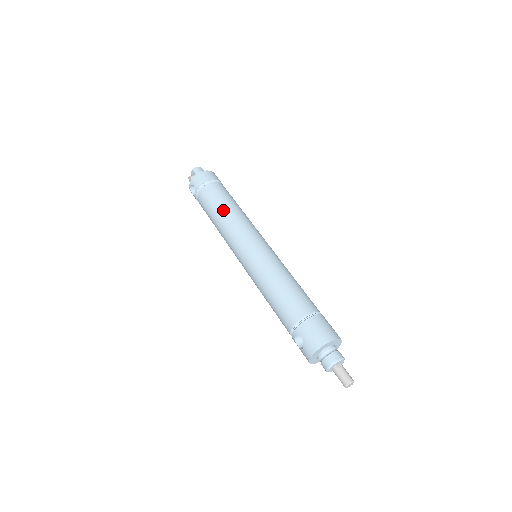
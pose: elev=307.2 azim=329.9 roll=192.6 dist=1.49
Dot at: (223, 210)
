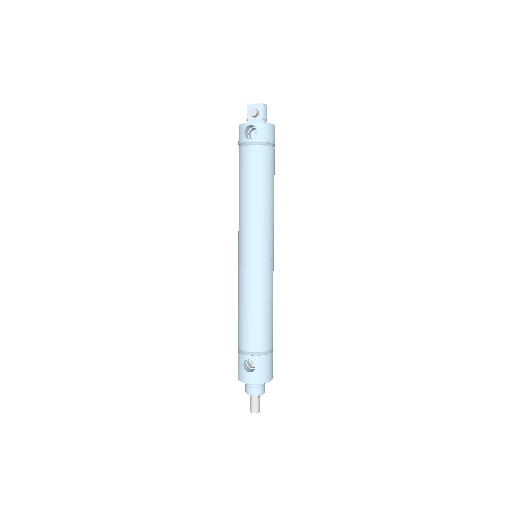
Dot at: (268, 194)
